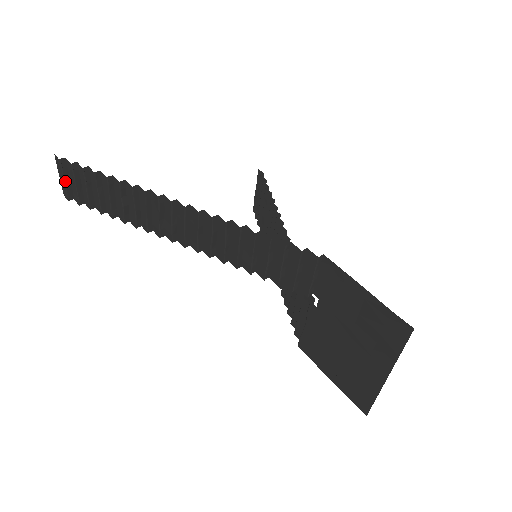
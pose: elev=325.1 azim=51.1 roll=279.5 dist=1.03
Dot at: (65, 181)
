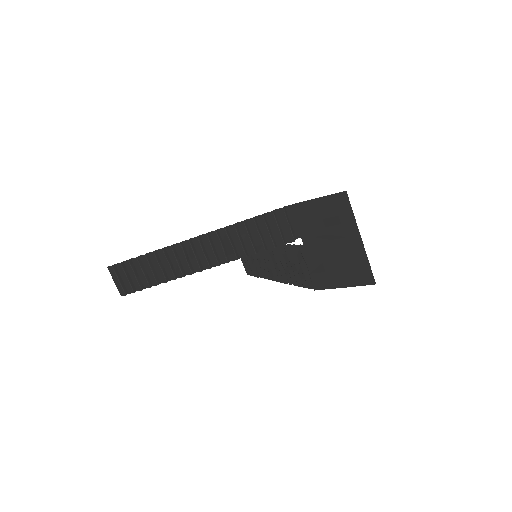
Dot at: (119, 281)
